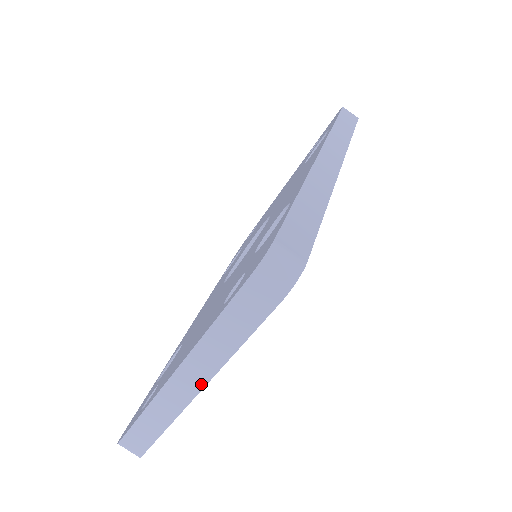
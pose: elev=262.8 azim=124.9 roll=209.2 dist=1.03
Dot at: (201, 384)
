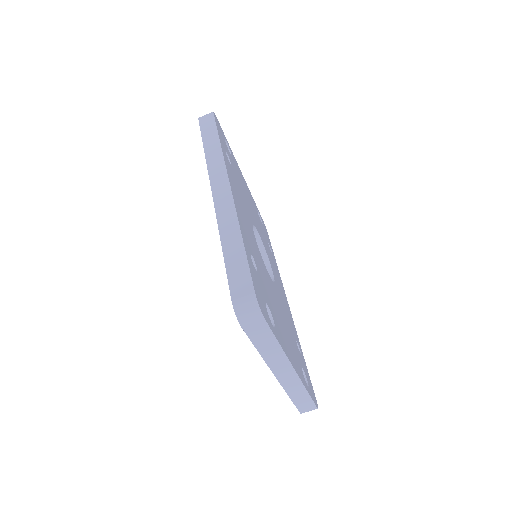
Dot at: (290, 367)
